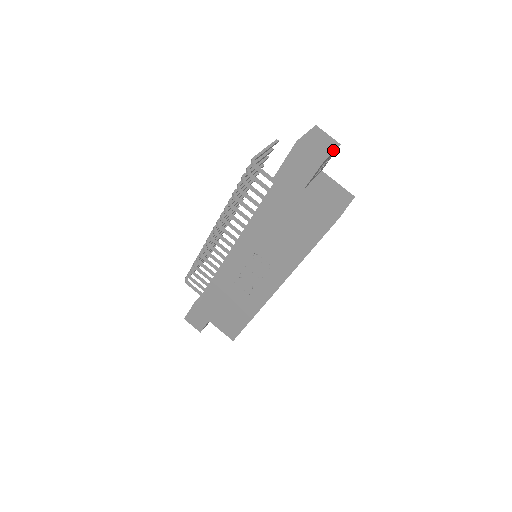
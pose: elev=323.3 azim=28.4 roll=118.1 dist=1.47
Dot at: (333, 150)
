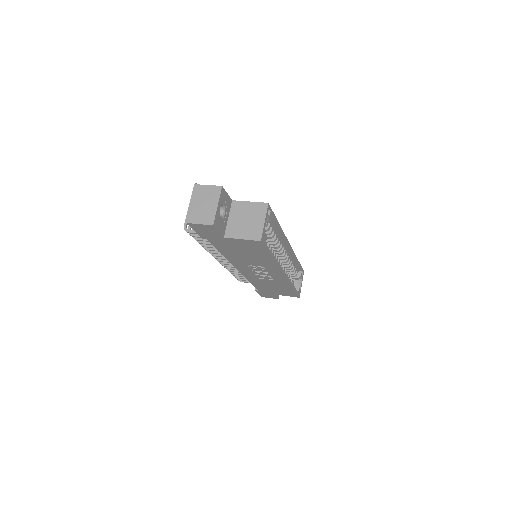
Dot at: (217, 201)
